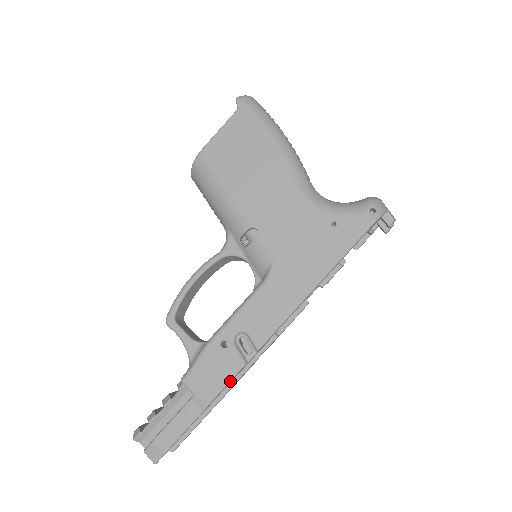
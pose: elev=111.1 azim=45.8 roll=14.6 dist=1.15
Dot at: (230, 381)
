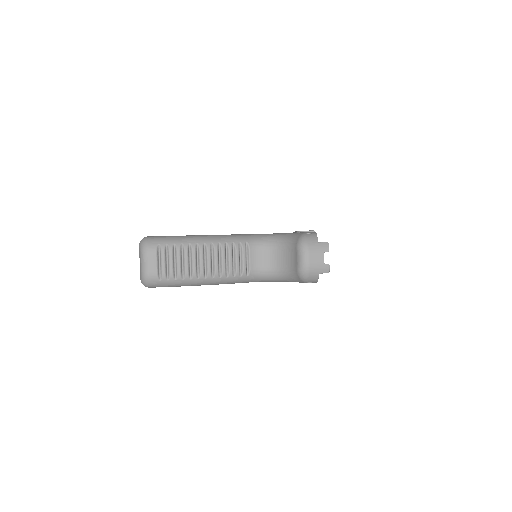
Dot at: occluded
